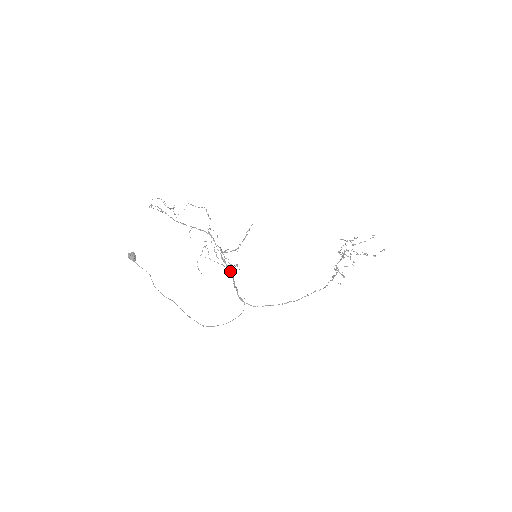
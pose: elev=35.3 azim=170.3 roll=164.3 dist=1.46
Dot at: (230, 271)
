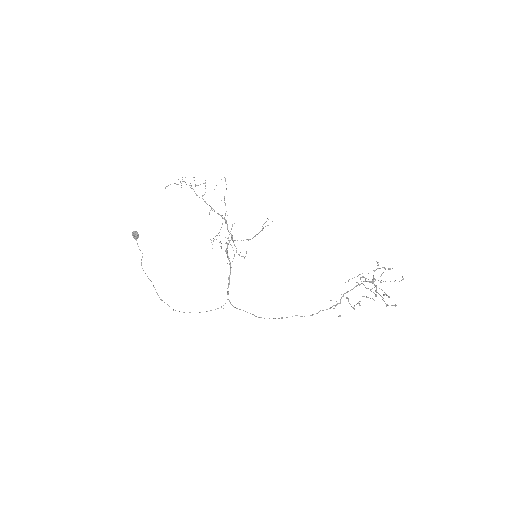
Dot at: (230, 262)
